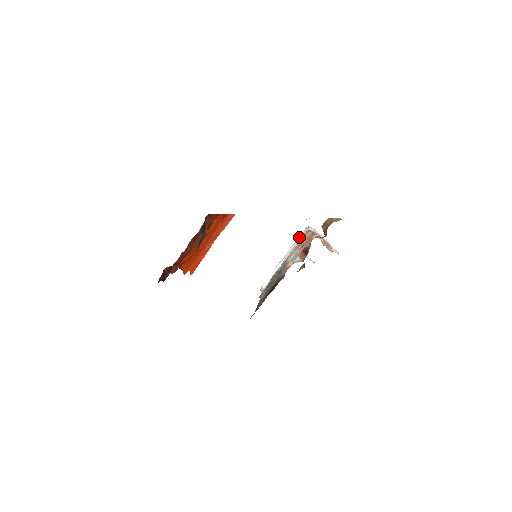
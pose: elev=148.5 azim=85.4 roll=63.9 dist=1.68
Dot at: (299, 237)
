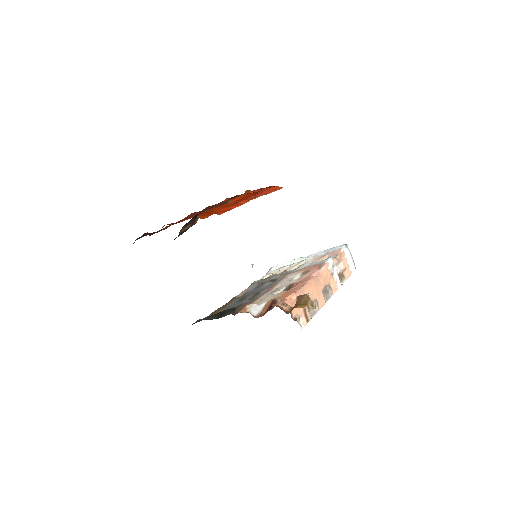
Dot at: (330, 249)
